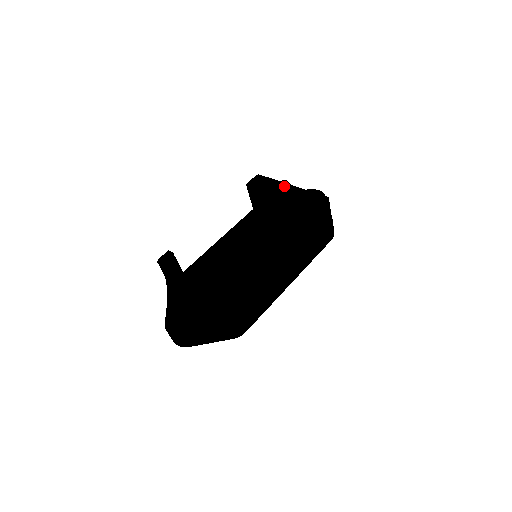
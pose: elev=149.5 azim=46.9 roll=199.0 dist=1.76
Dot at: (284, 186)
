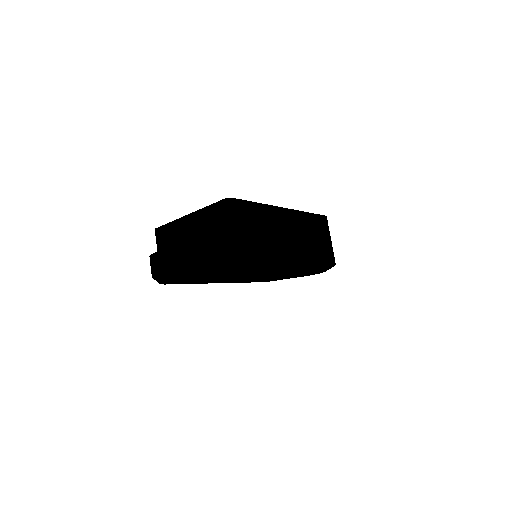
Dot at: occluded
